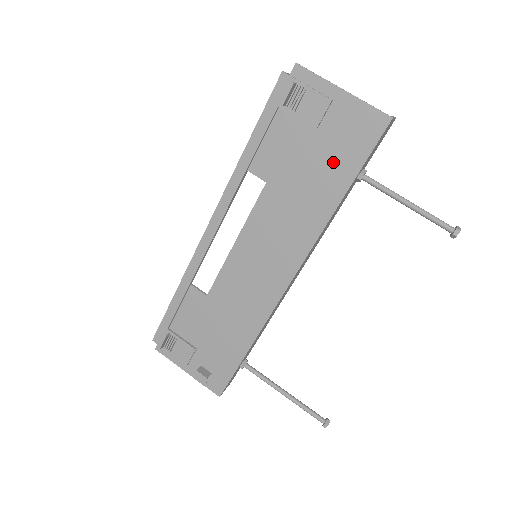
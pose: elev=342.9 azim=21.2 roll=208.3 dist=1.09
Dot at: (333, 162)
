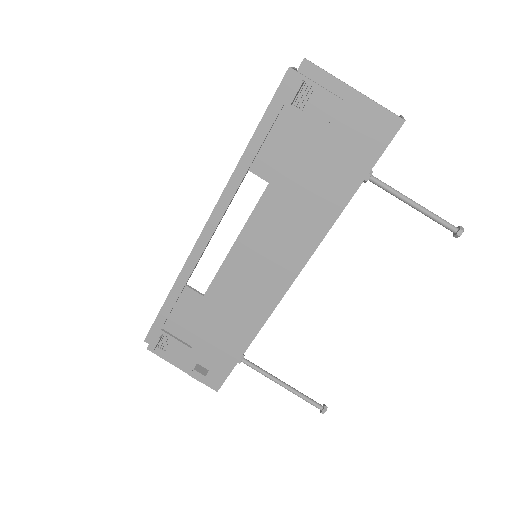
Dot at: (341, 164)
